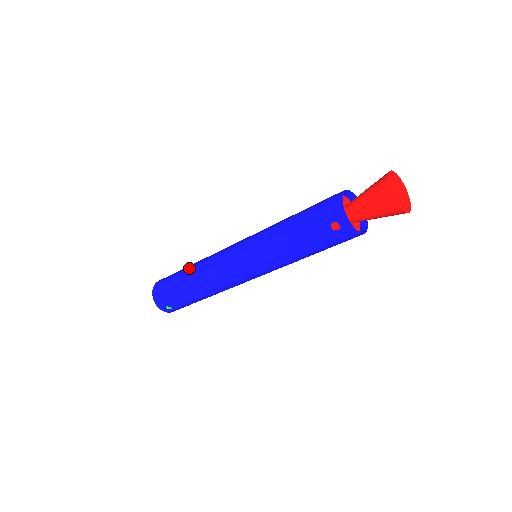
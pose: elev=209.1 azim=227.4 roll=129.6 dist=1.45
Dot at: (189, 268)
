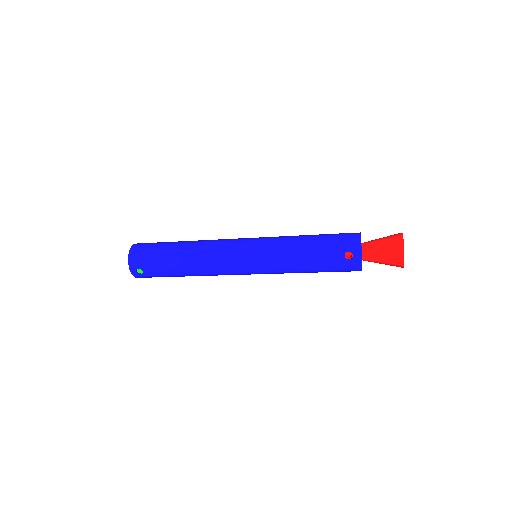
Dot at: (184, 242)
